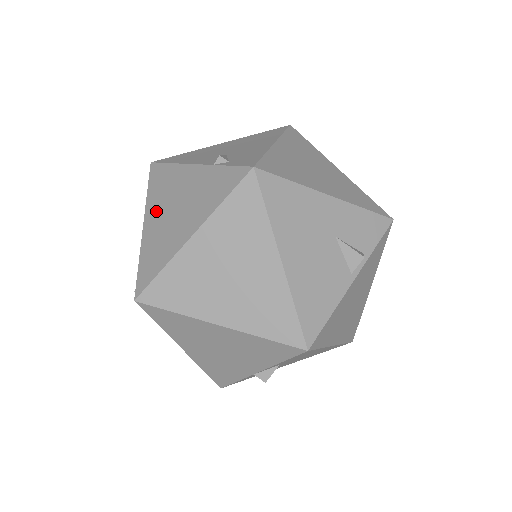
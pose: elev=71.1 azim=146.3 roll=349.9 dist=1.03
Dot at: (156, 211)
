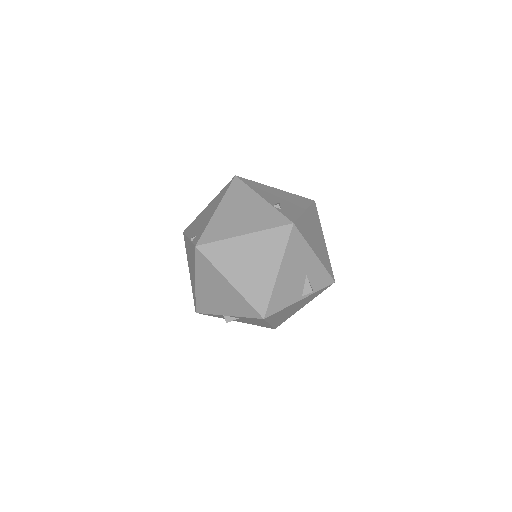
Dot at: (228, 207)
